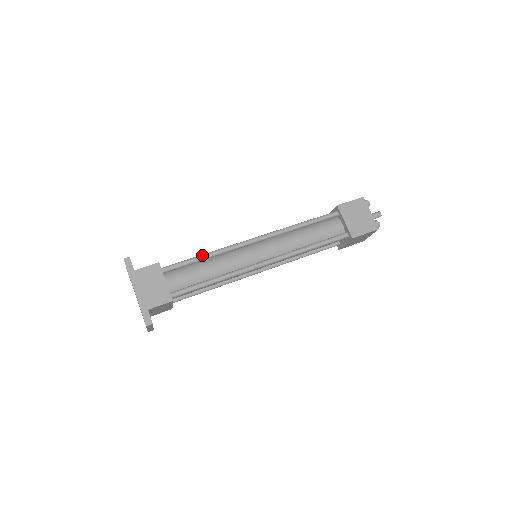
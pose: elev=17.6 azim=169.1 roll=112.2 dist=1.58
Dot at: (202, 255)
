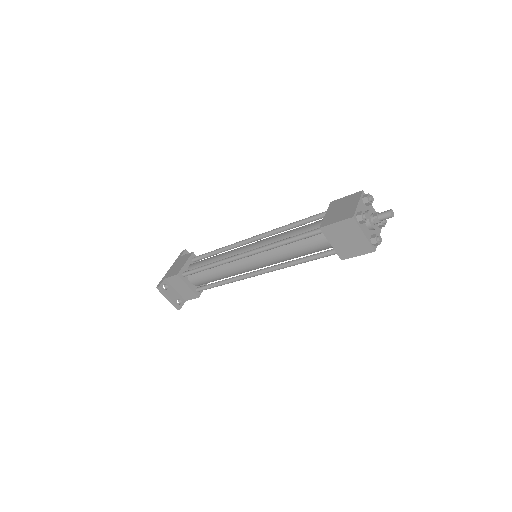
Dot at: (217, 249)
